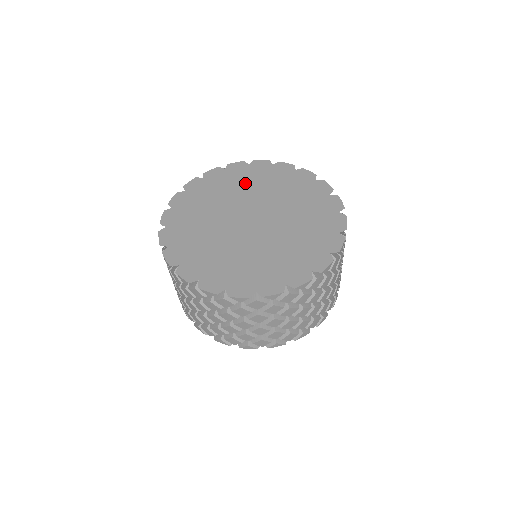
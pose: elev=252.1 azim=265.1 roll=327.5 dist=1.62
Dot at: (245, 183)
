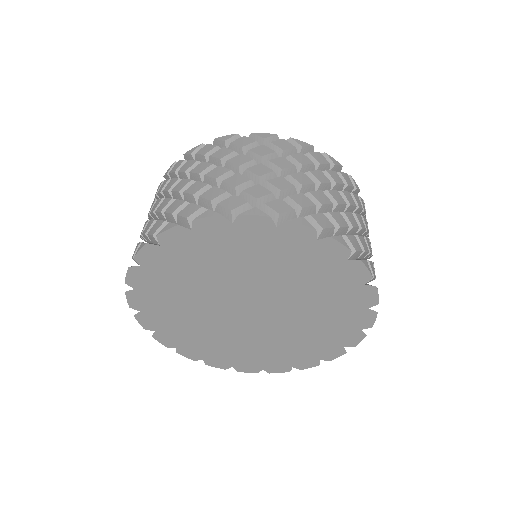
Dot at: (232, 259)
